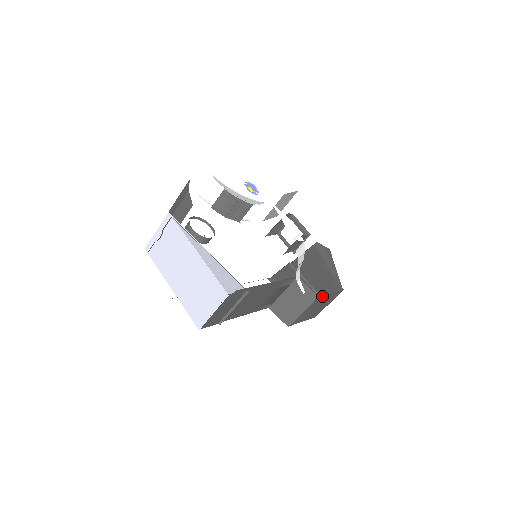
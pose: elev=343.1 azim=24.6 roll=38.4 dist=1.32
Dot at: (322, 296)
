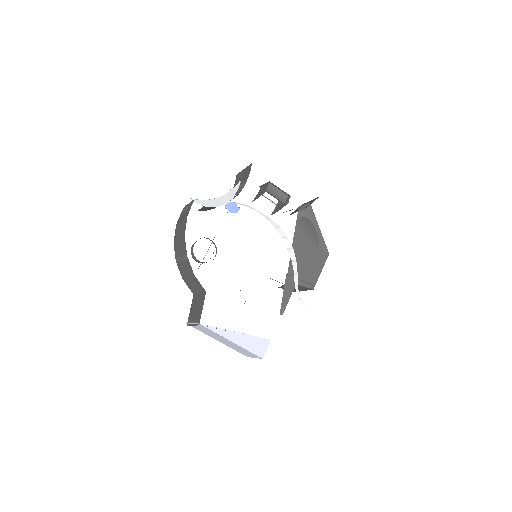
Dot at: (316, 282)
